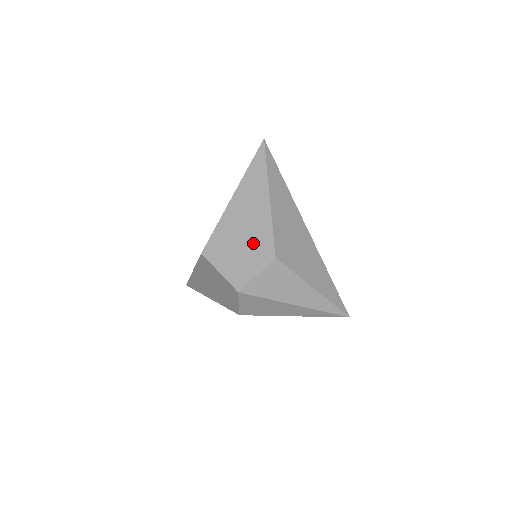
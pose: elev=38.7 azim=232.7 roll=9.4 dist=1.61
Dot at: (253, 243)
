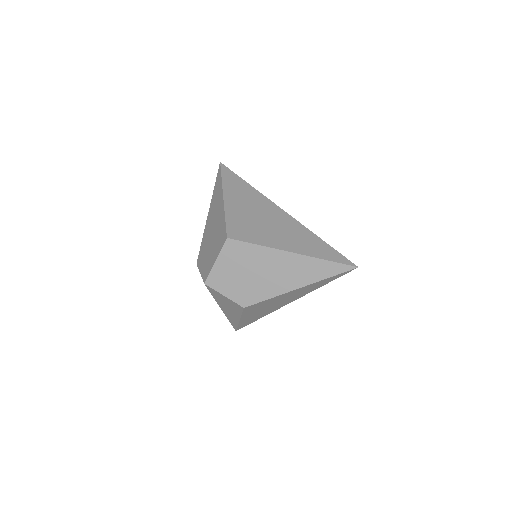
Dot at: (251, 285)
